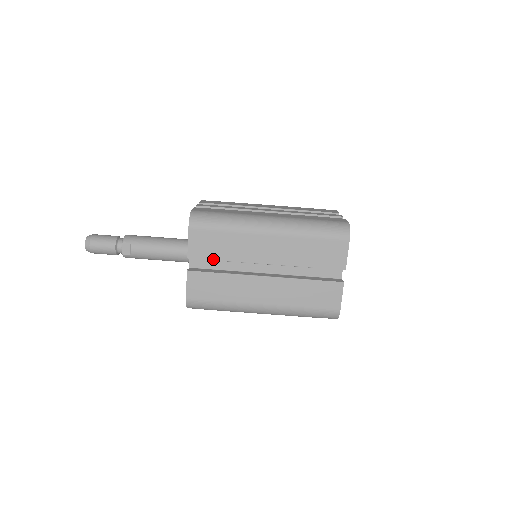
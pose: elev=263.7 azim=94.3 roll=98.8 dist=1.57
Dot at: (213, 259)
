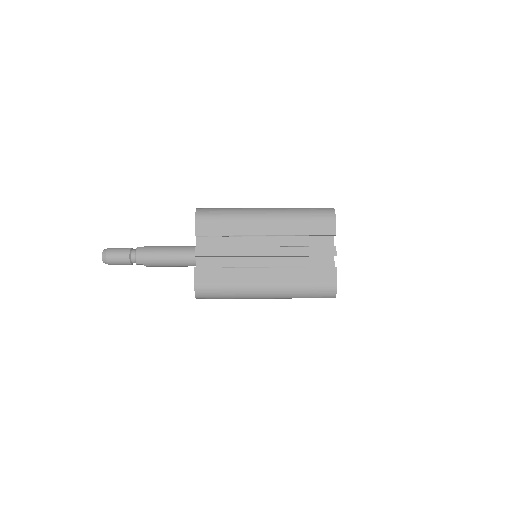
Dot at: occluded
